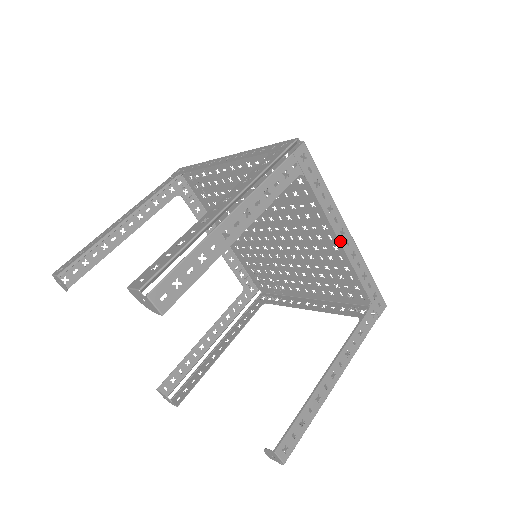
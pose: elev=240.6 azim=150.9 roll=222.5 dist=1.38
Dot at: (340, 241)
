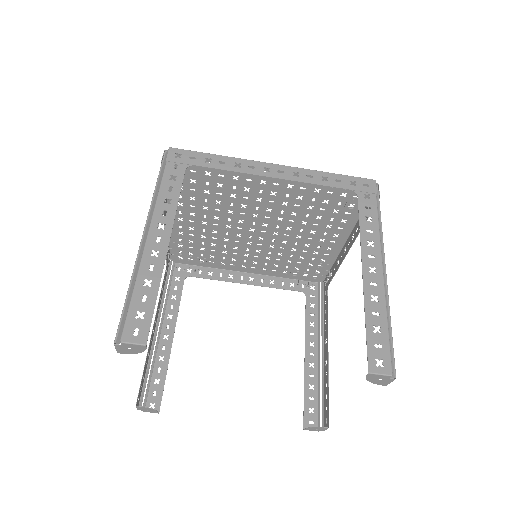
Dot at: (271, 177)
